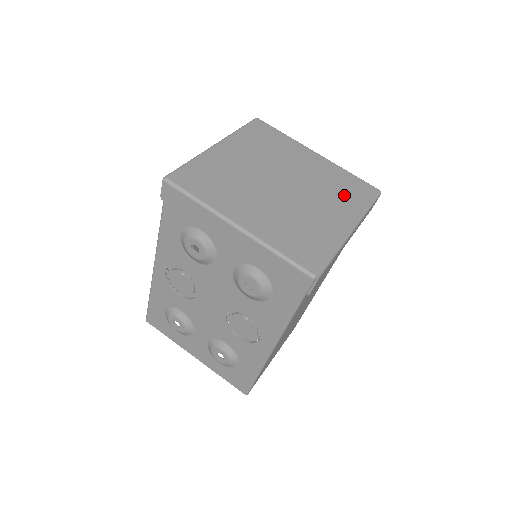
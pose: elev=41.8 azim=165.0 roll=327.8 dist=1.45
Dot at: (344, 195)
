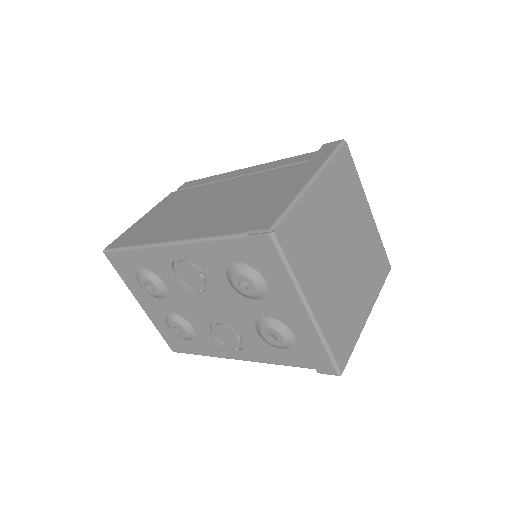
Dot at: (373, 272)
